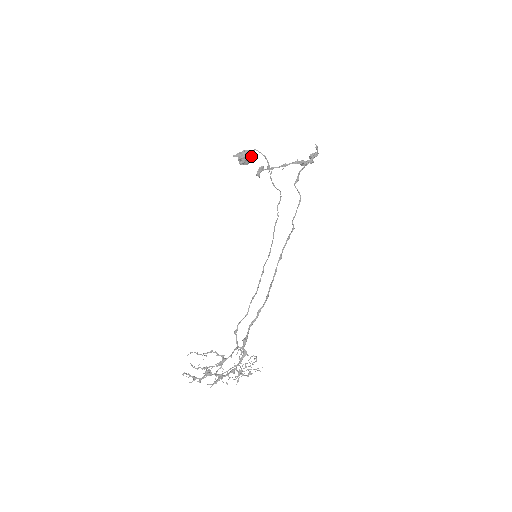
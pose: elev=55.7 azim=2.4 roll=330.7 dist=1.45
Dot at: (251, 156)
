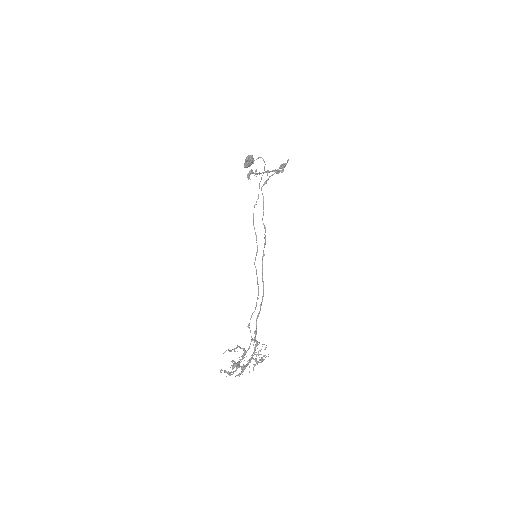
Dot at: occluded
